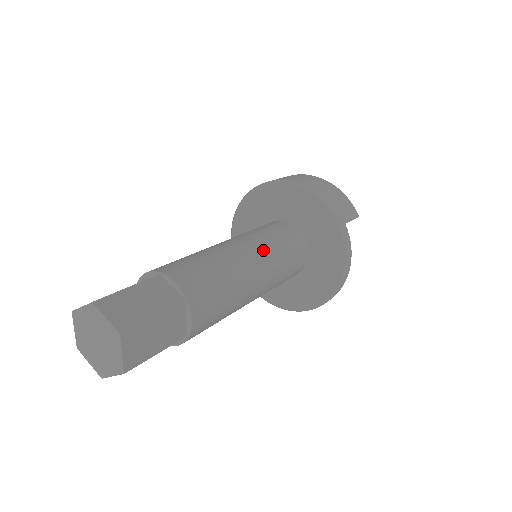
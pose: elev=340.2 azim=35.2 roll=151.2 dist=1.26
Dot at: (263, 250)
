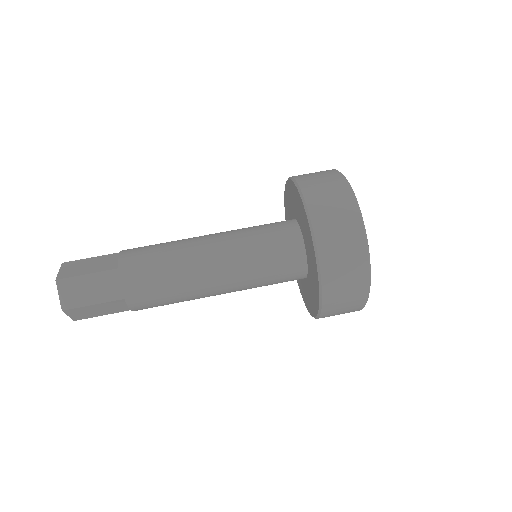
Dot at: occluded
